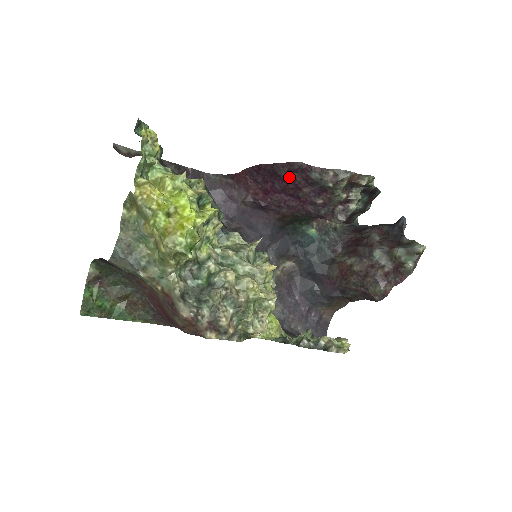
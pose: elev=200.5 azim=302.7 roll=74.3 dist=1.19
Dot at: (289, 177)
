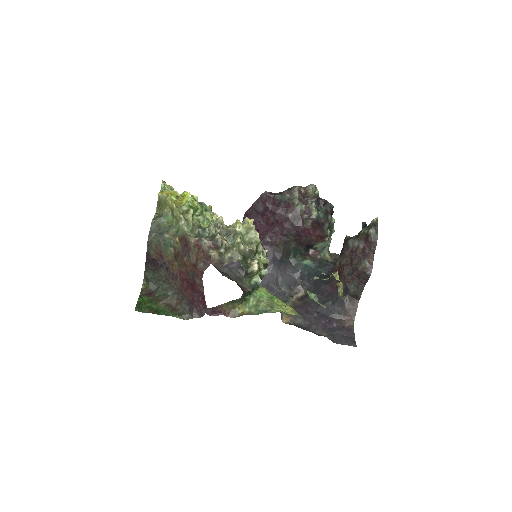
Dot at: (265, 209)
